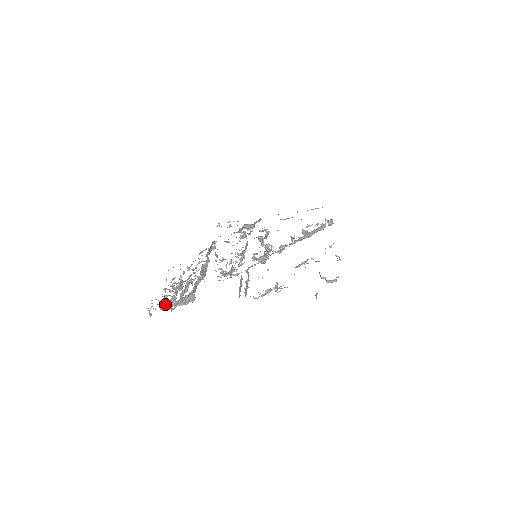
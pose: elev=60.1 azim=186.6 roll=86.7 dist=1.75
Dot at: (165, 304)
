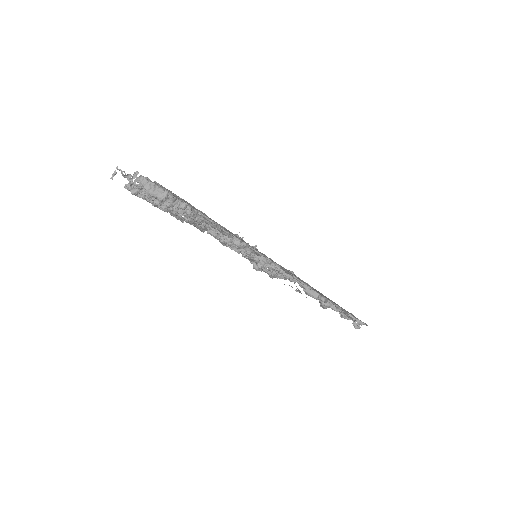
Dot at: (135, 172)
